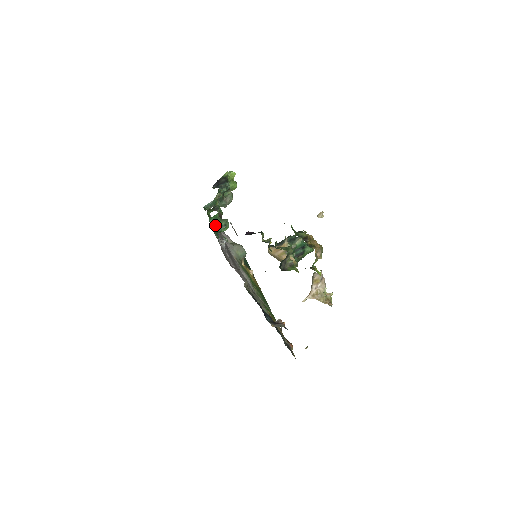
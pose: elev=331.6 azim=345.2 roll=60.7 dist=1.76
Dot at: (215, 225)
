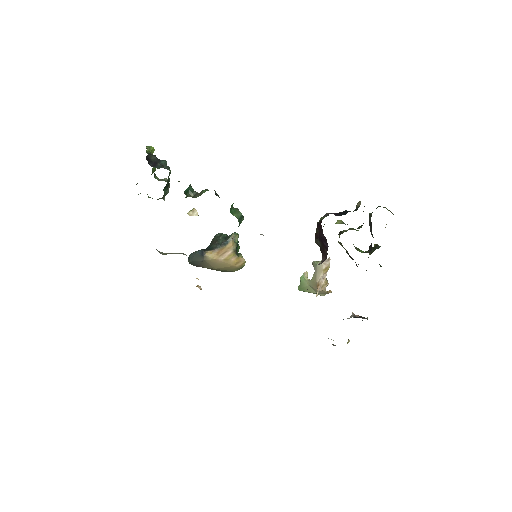
Dot at: (235, 216)
